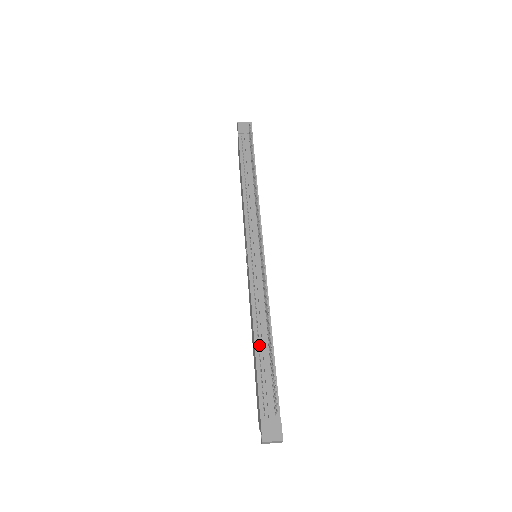
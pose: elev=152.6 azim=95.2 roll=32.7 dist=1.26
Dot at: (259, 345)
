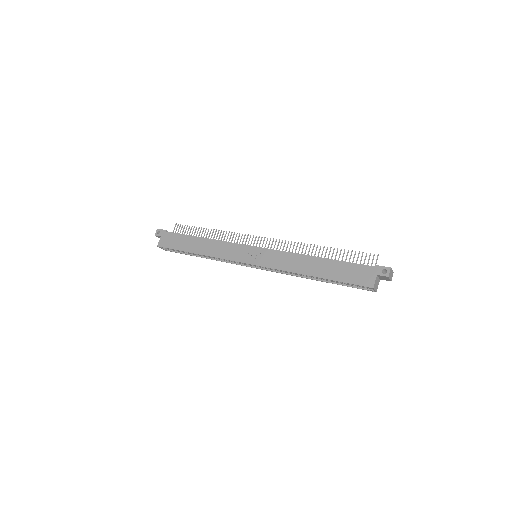
Dot at: (324, 260)
